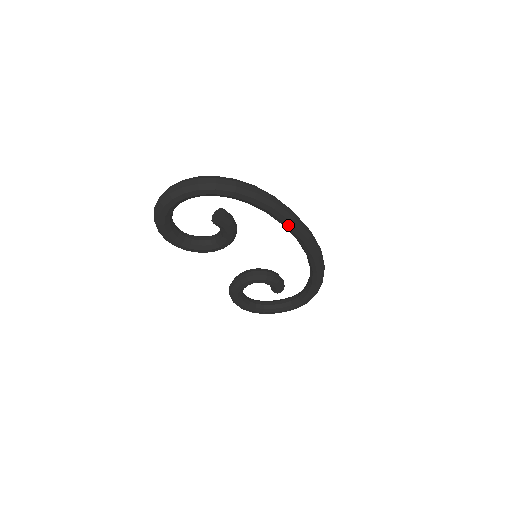
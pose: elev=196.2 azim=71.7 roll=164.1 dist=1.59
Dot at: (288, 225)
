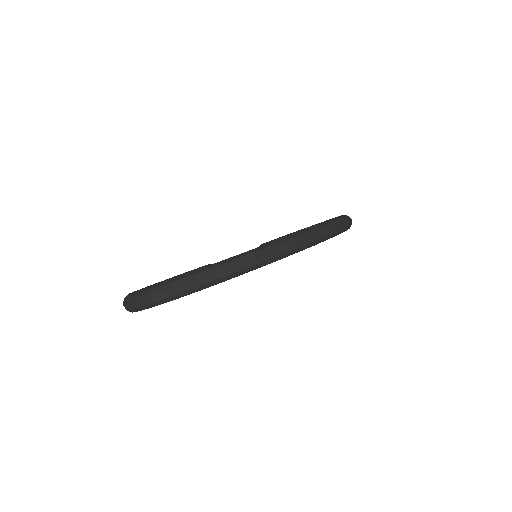
Dot at: occluded
